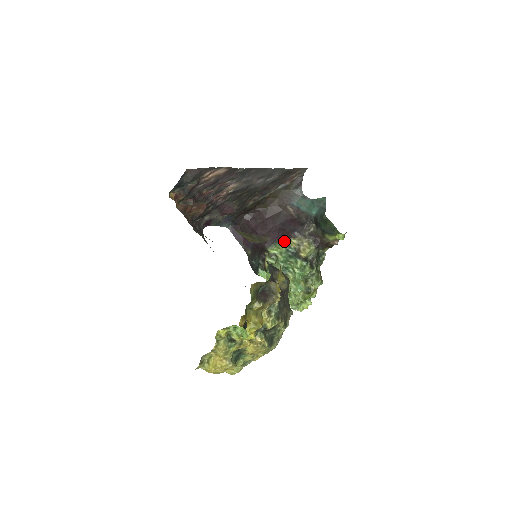
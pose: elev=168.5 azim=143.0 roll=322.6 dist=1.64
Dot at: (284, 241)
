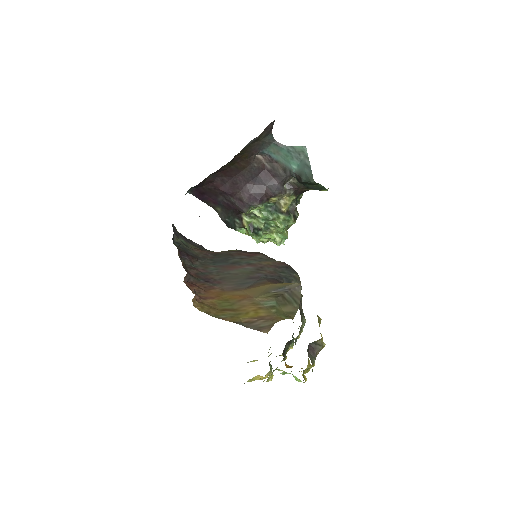
Dot at: (263, 202)
